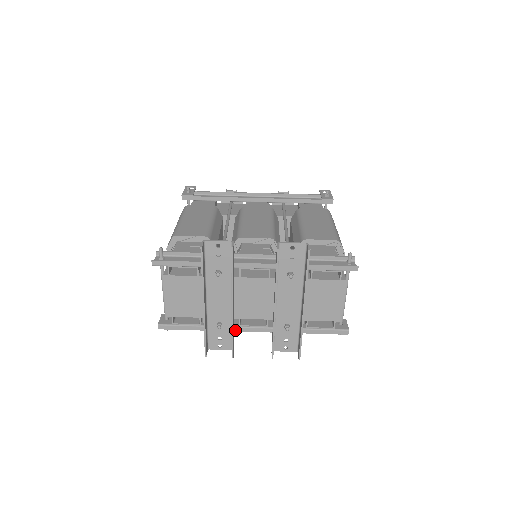
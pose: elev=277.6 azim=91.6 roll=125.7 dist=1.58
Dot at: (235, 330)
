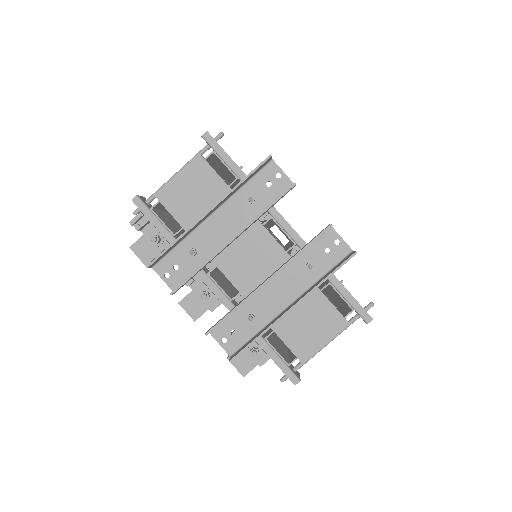
Dot at: (199, 273)
